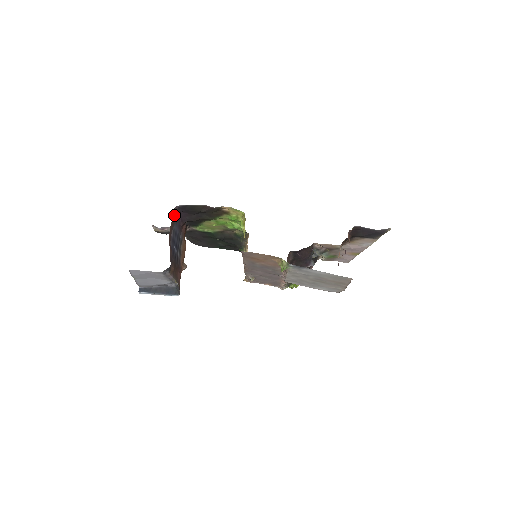
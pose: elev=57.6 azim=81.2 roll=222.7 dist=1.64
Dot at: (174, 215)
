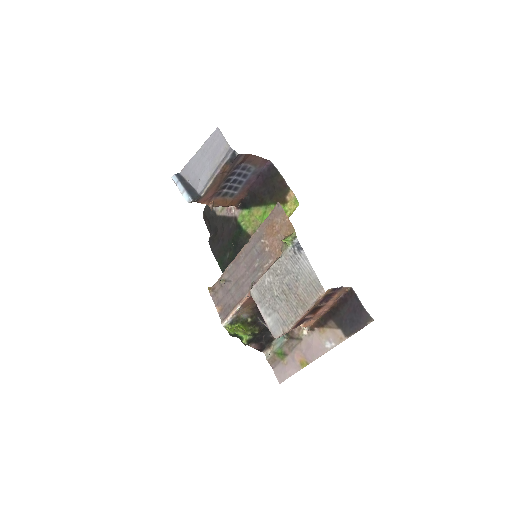
Dot at: (263, 163)
